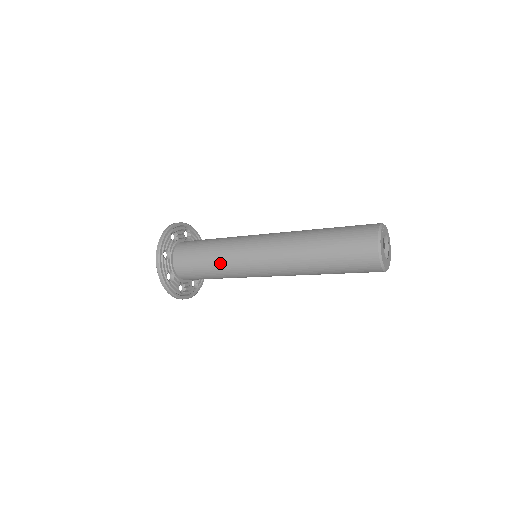
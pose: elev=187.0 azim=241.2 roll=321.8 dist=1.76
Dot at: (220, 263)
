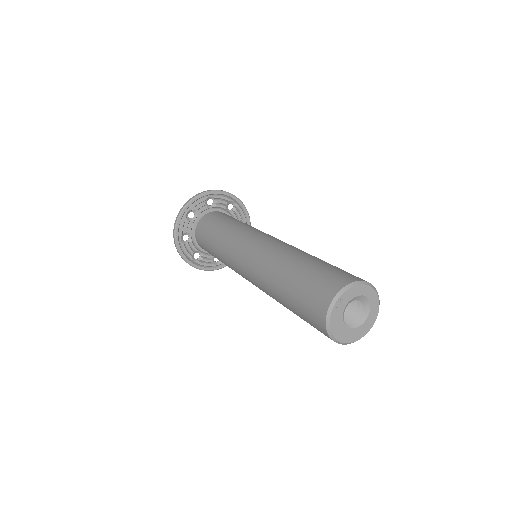
Dot at: (223, 262)
